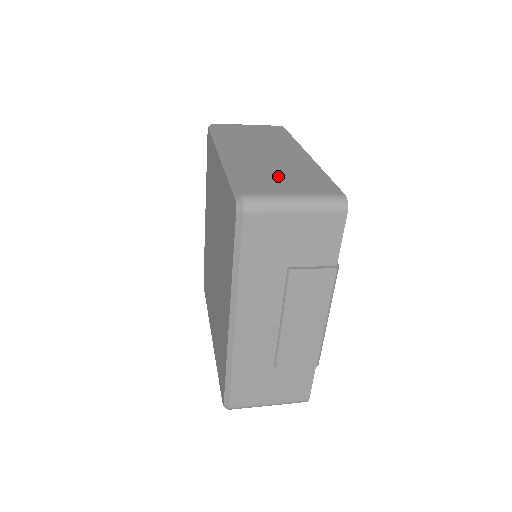
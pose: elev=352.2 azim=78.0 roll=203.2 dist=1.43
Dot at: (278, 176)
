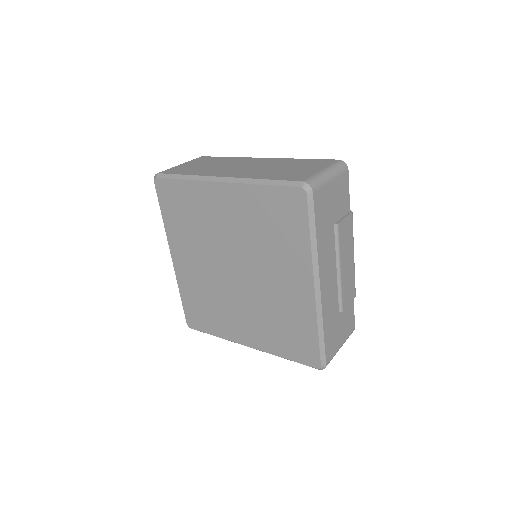
Dot at: (288, 169)
